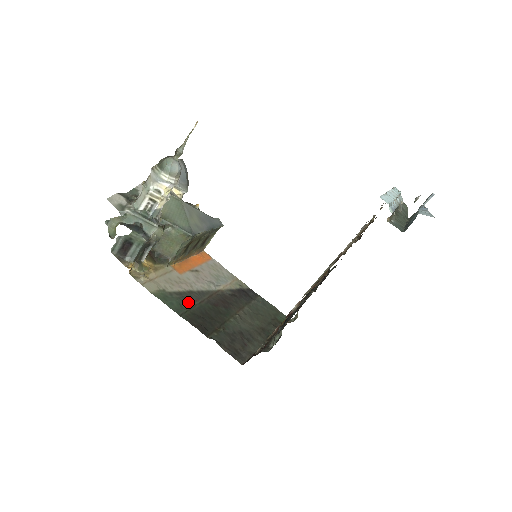
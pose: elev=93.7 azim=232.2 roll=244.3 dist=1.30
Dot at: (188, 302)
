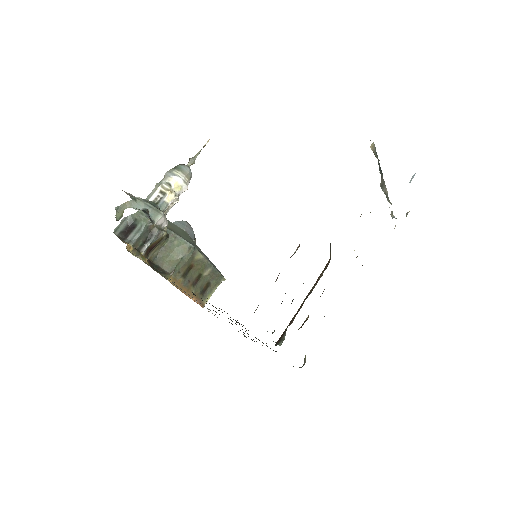
Dot at: occluded
